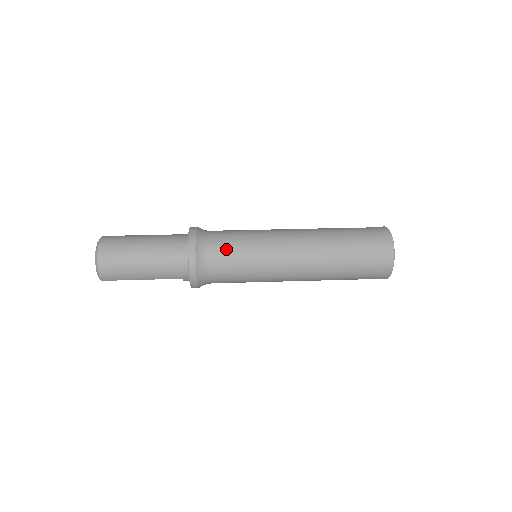
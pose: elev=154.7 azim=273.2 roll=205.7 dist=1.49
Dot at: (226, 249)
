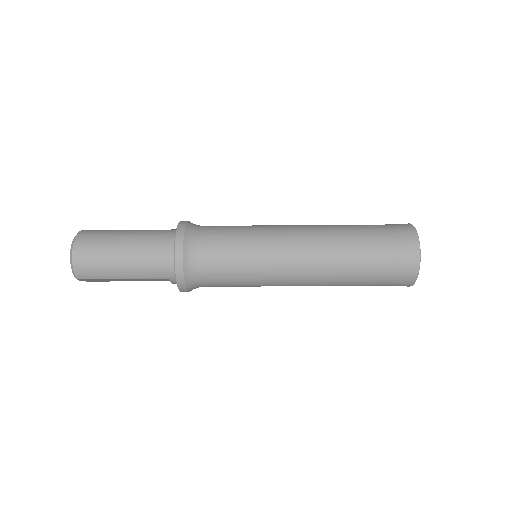
Dot at: (219, 243)
